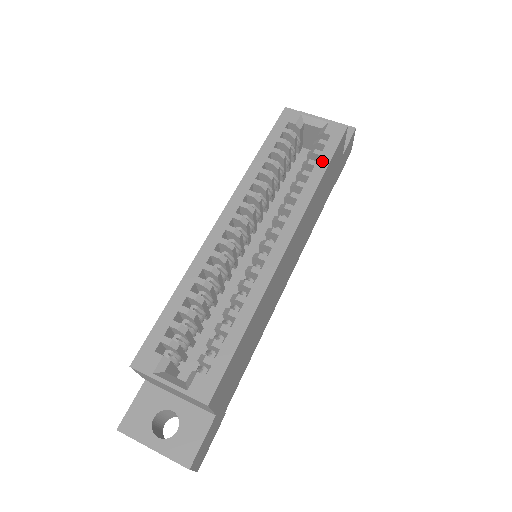
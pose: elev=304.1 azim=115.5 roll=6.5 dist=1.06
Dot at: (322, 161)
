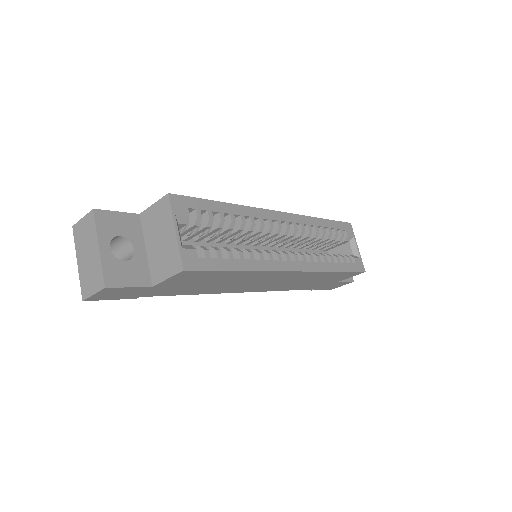
Dot at: (343, 266)
